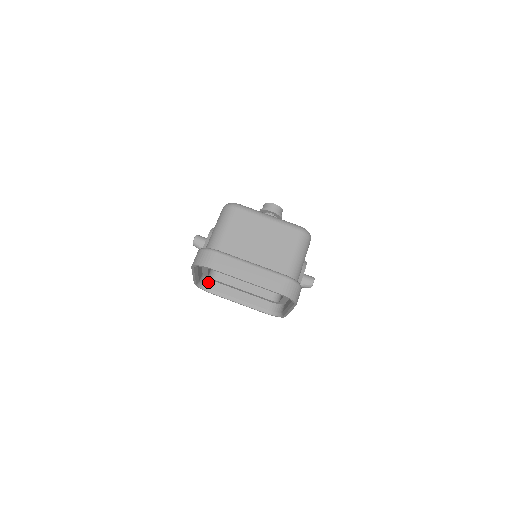
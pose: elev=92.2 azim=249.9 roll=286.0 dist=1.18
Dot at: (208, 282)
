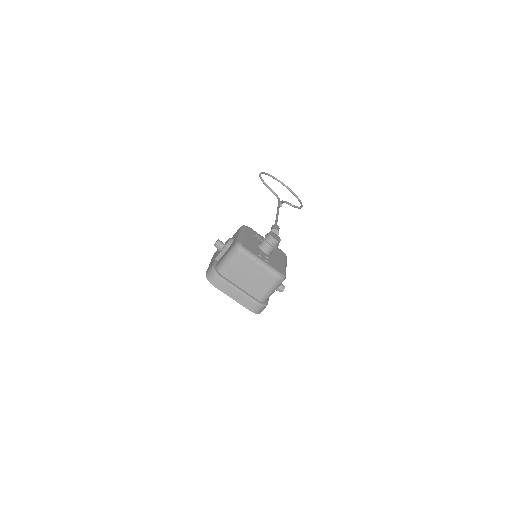
Dot at: occluded
